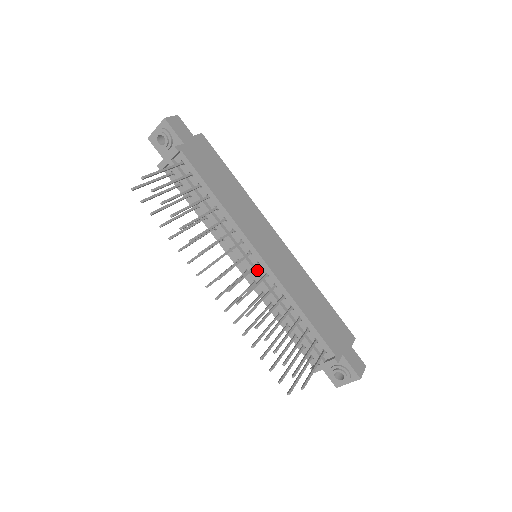
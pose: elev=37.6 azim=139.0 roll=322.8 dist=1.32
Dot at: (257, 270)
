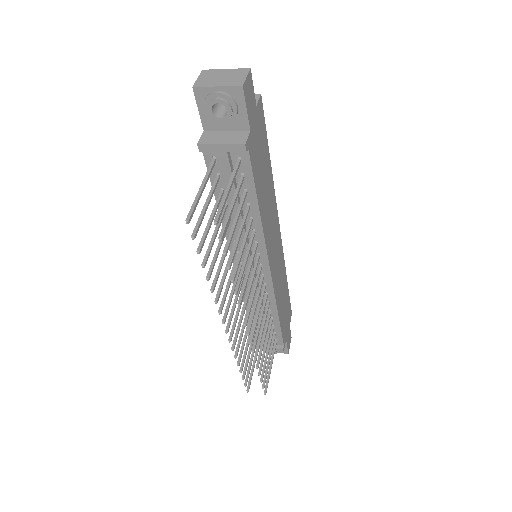
Dot at: occluded
